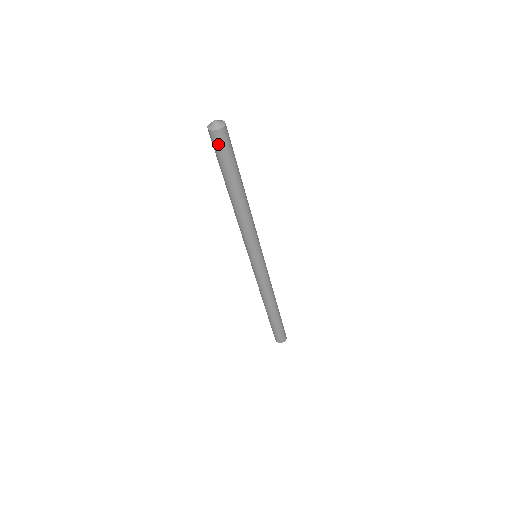
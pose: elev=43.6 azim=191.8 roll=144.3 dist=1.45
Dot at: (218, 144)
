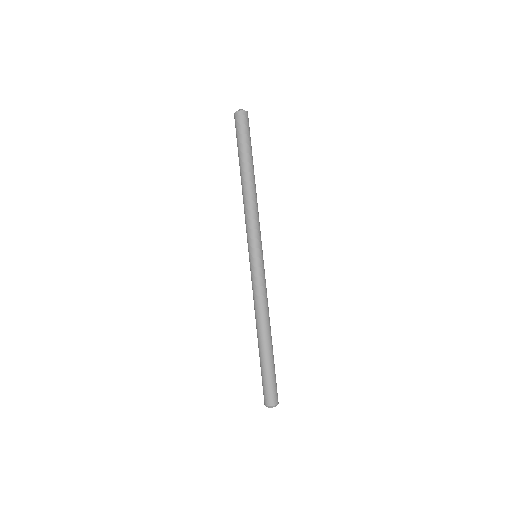
Dot at: (244, 122)
